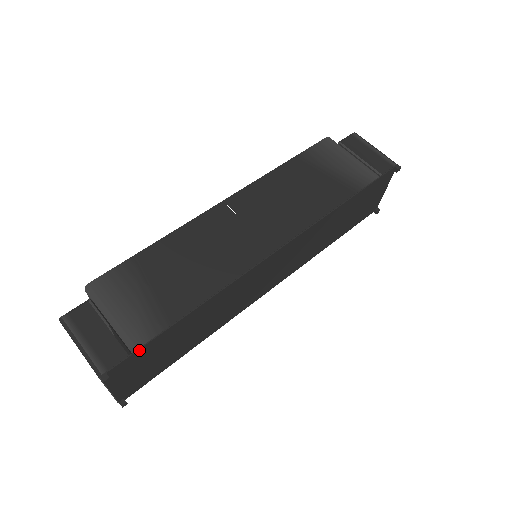
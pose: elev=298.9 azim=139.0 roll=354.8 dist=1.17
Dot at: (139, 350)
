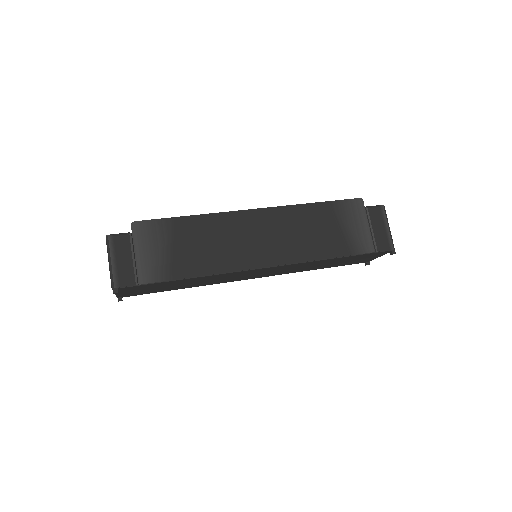
Dot at: (144, 285)
